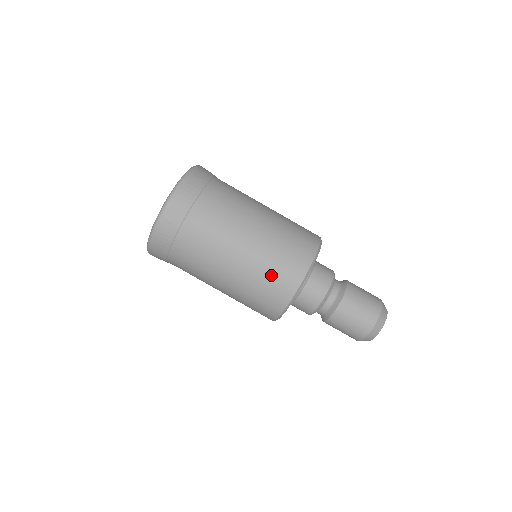
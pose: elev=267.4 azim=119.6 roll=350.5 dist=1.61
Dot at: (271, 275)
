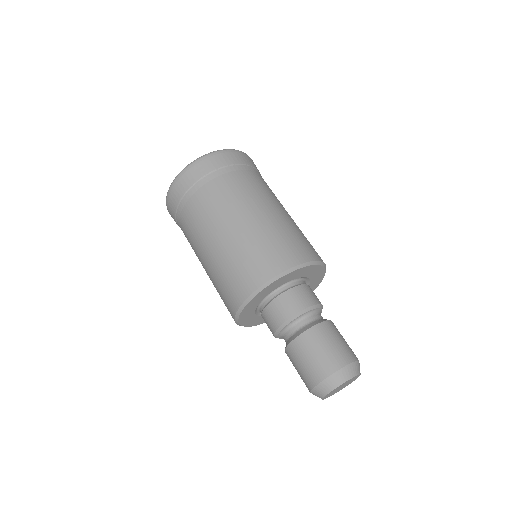
Dot at: (270, 245)
